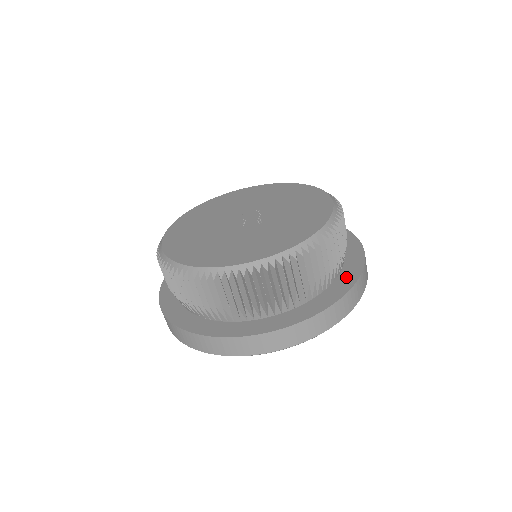
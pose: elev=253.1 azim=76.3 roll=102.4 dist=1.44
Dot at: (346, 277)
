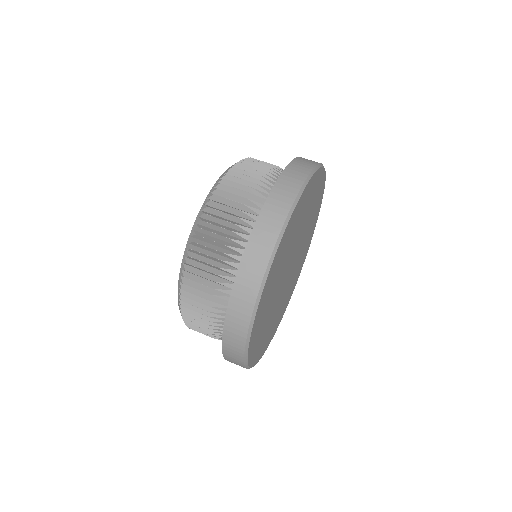
Dot at: occluded
